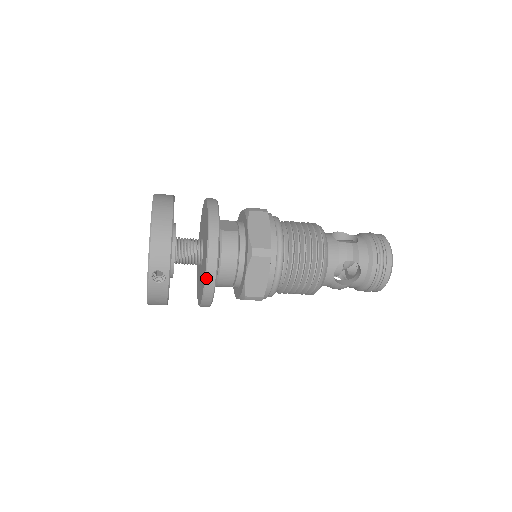
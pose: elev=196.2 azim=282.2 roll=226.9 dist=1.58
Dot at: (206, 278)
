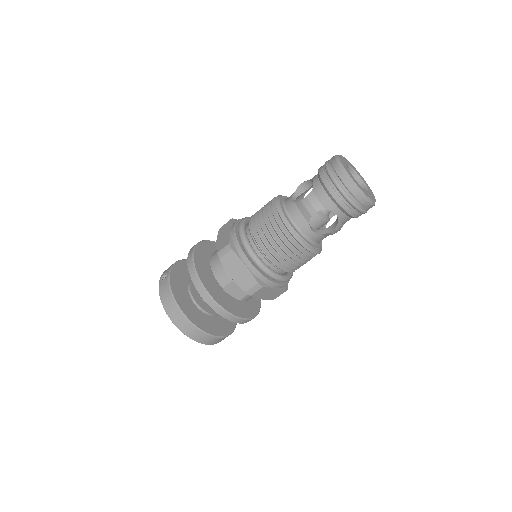
Dot at: (188, 256)
